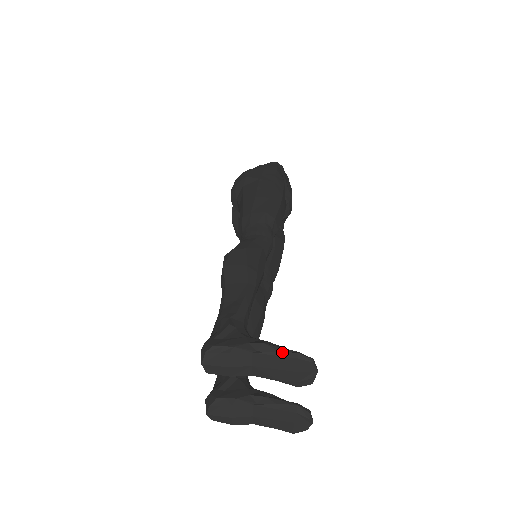
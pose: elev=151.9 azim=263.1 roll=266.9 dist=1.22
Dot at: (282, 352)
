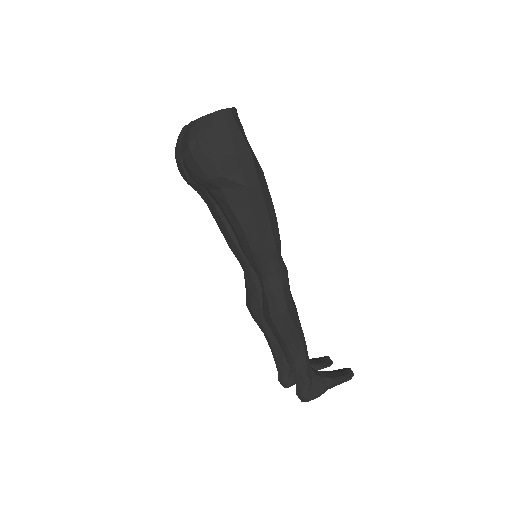
Dot at: occluded
